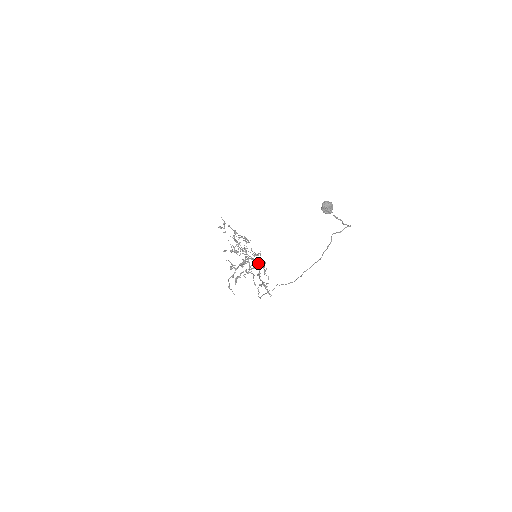
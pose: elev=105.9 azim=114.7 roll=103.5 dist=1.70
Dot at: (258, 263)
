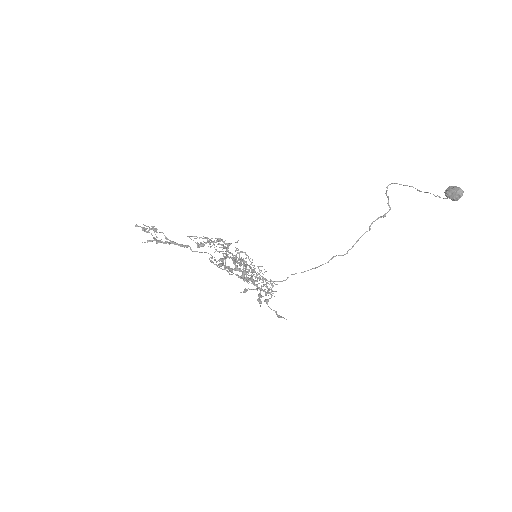
Dot at: occluded
